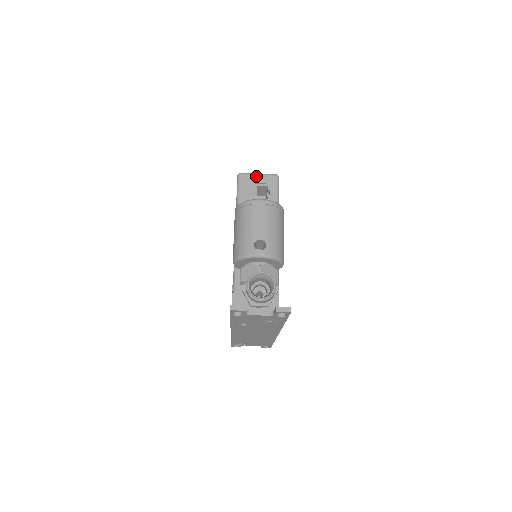
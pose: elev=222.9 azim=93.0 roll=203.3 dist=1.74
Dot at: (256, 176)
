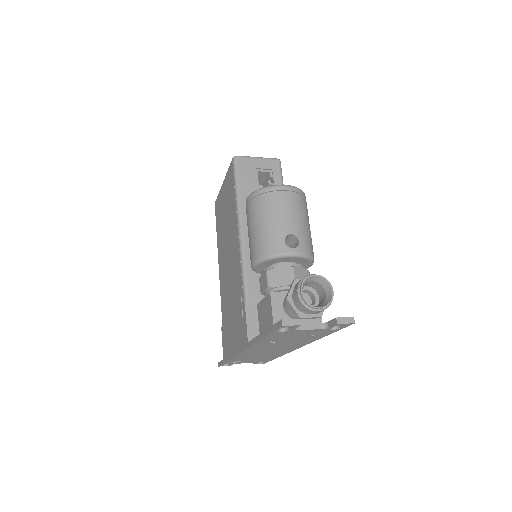
Dot at: (255, 160)
